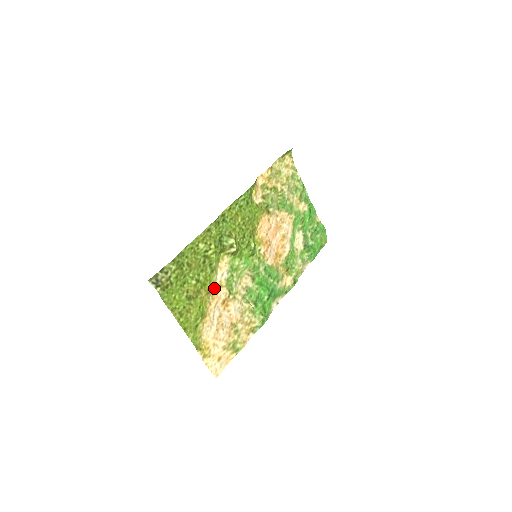
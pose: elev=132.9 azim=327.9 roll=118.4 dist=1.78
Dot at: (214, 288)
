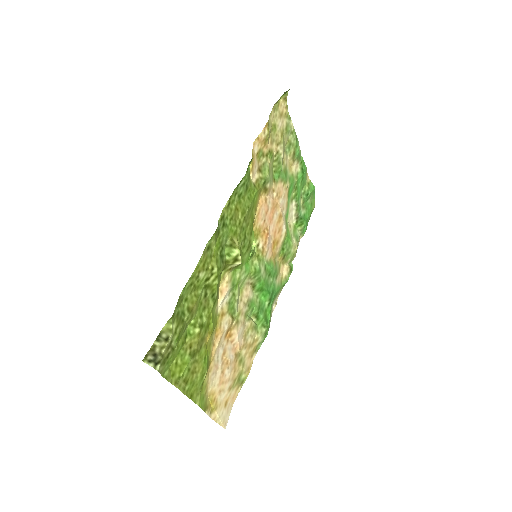
Dot at: (216, 322)
